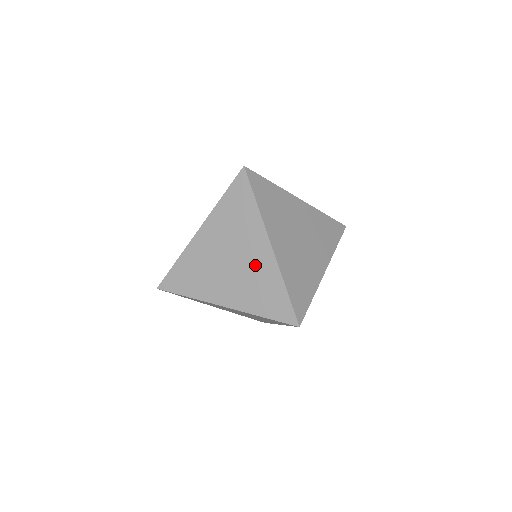
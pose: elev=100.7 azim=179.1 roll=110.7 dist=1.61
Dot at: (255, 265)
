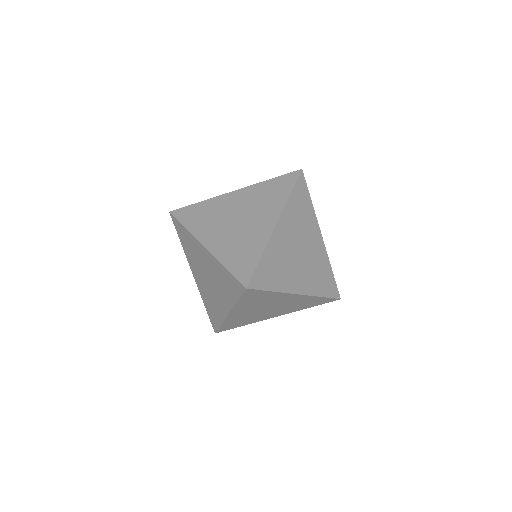
Dot at: (253, 230)
